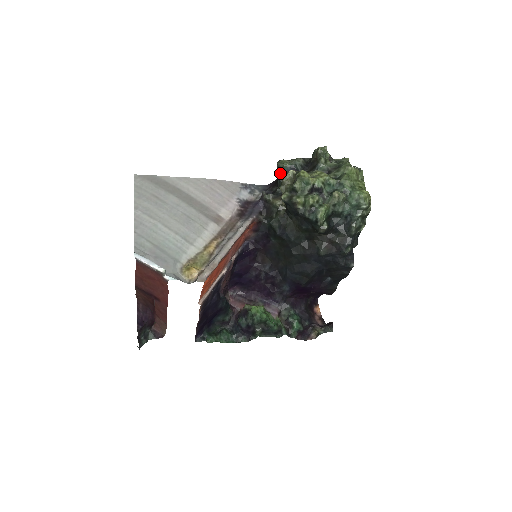
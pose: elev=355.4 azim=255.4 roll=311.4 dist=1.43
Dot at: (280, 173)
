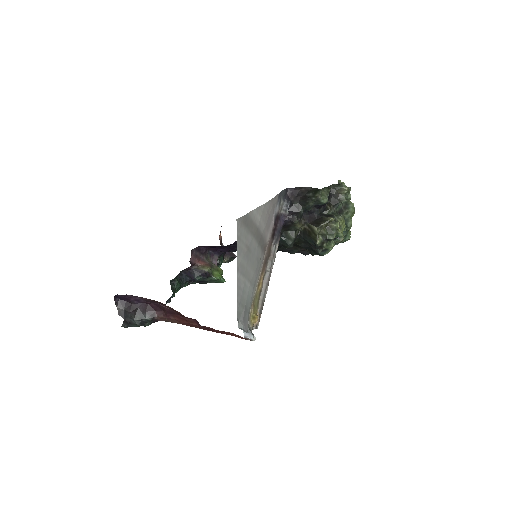
Dot at: (314, 202)
